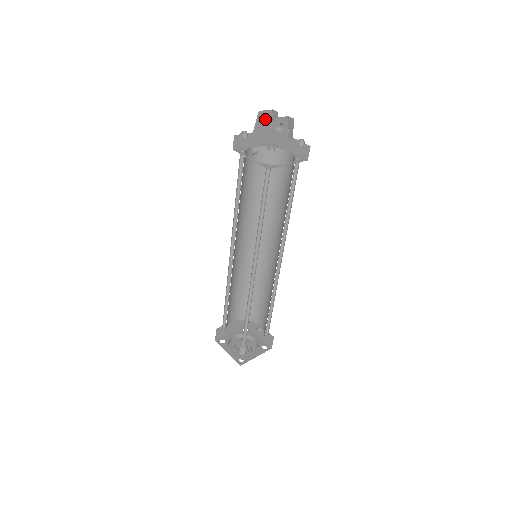
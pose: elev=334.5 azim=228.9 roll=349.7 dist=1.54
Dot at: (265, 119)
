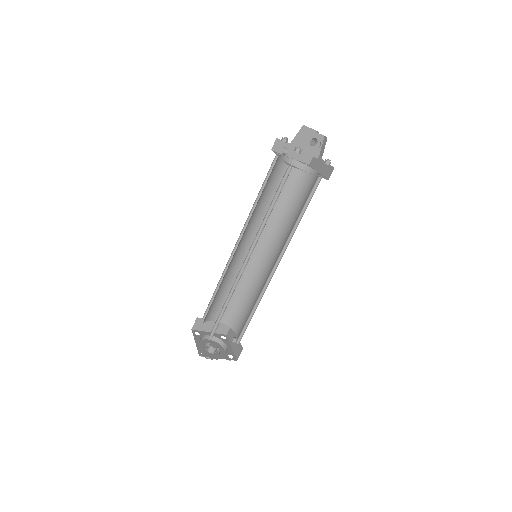
Dot at: occluded
